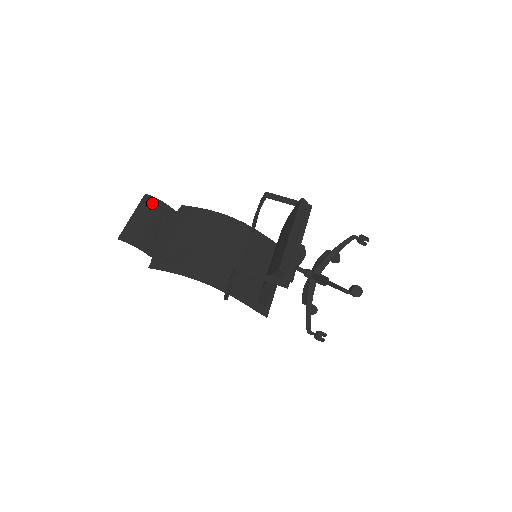
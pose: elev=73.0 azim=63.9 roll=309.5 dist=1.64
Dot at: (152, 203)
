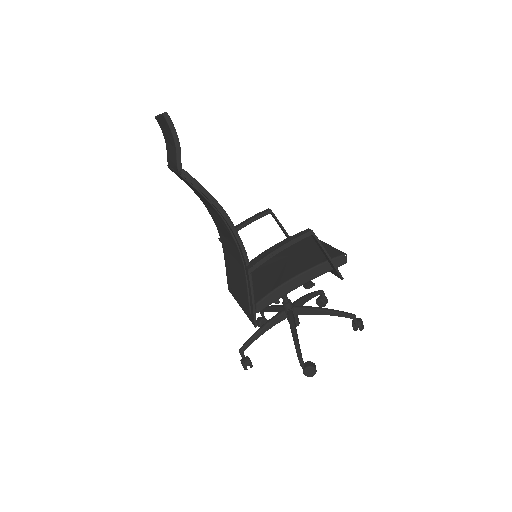
Dot at: occluded
